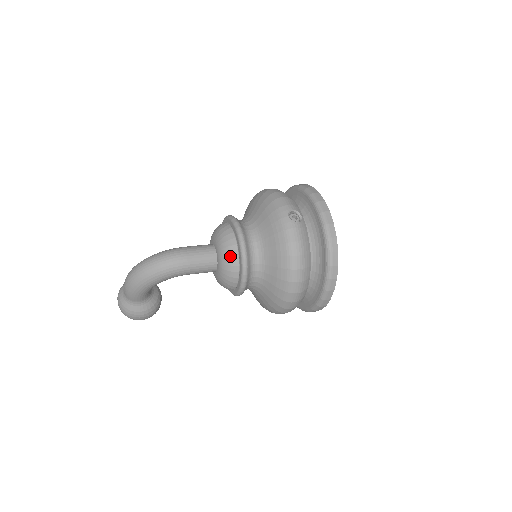
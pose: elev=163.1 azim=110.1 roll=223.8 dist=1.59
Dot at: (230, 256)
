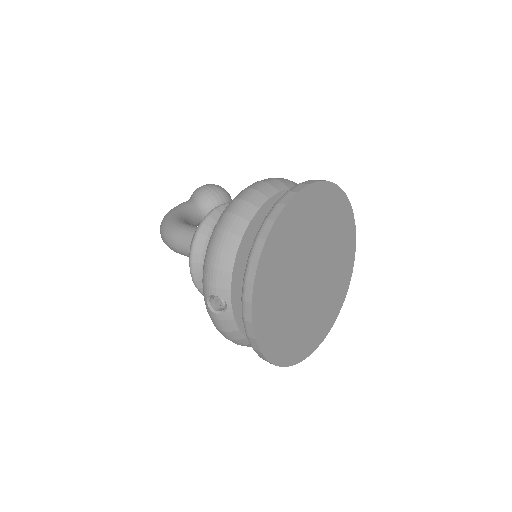
Dot at: occluded
